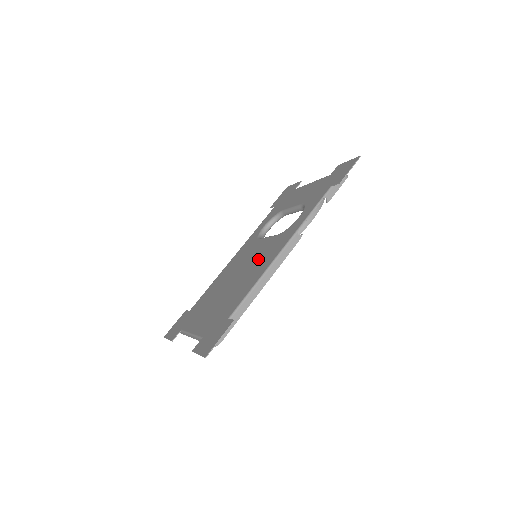
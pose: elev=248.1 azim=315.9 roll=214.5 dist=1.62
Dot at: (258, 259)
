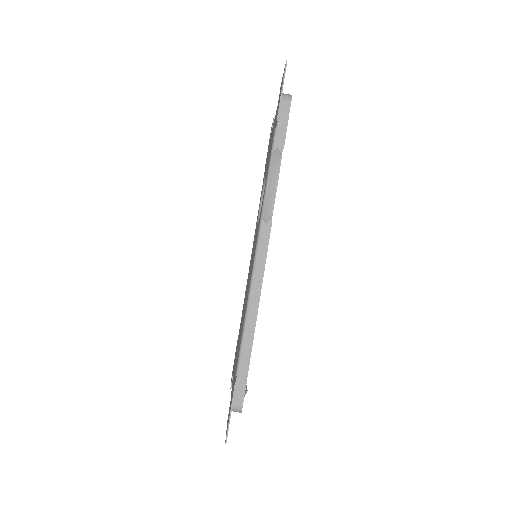
Dot at: occluded
